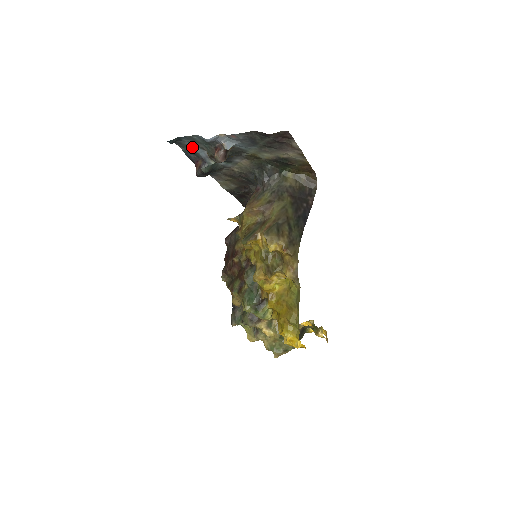
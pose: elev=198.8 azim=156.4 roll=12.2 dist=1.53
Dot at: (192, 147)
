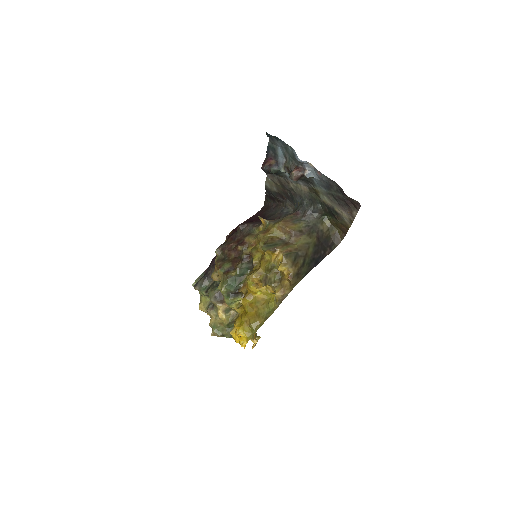
Dot at: (278, 148)
